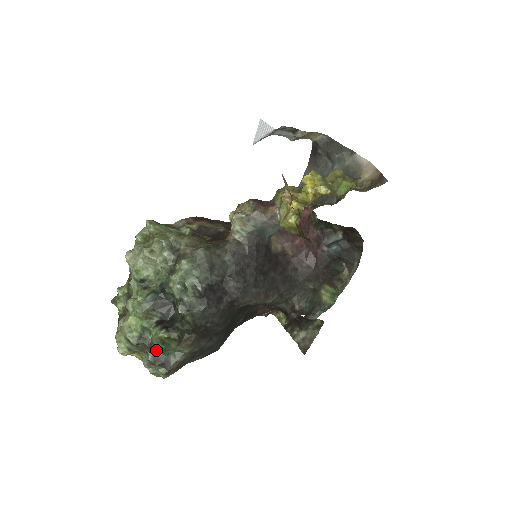
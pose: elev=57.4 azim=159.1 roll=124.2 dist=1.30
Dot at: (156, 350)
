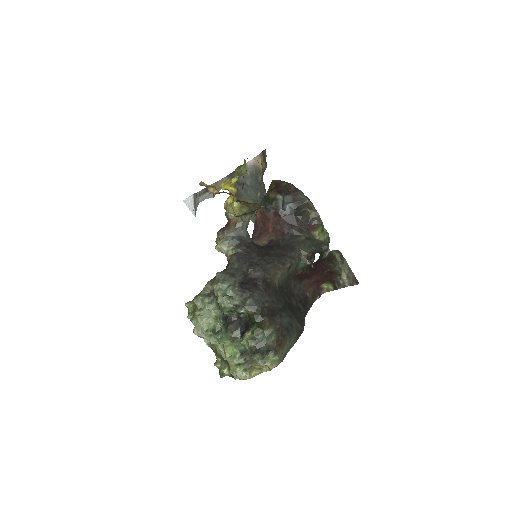
Dot at: (256, 349)
